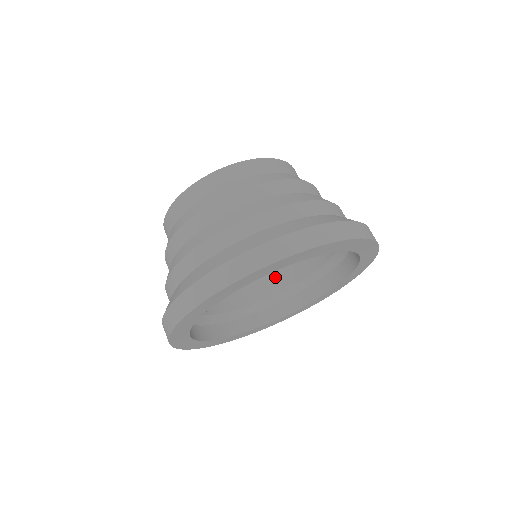
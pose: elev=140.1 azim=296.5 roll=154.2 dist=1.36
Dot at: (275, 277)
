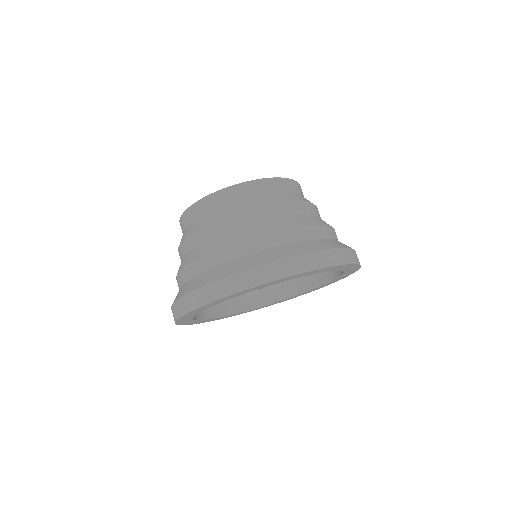
Dot at: occluded
